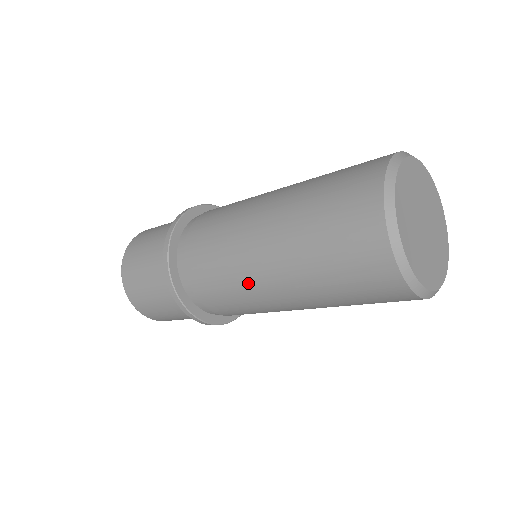
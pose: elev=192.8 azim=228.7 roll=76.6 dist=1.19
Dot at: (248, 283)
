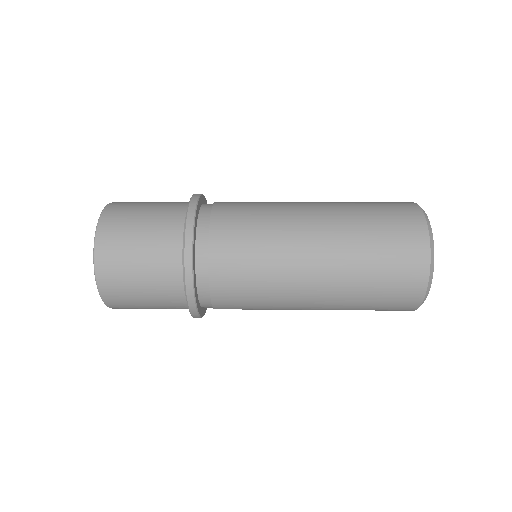
Dot at: (285, 293)
